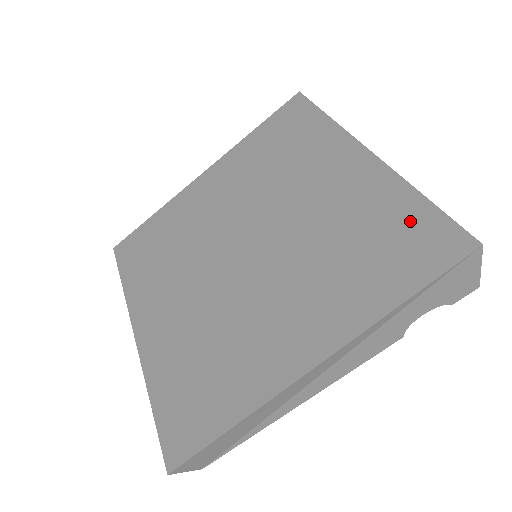
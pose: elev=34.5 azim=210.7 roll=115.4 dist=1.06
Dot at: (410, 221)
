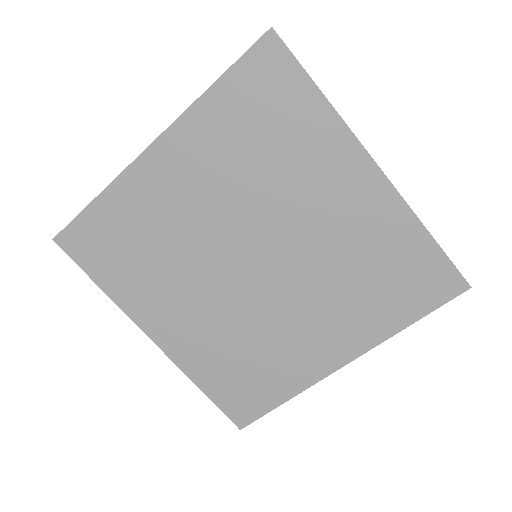
Dot at: (418, 260)
